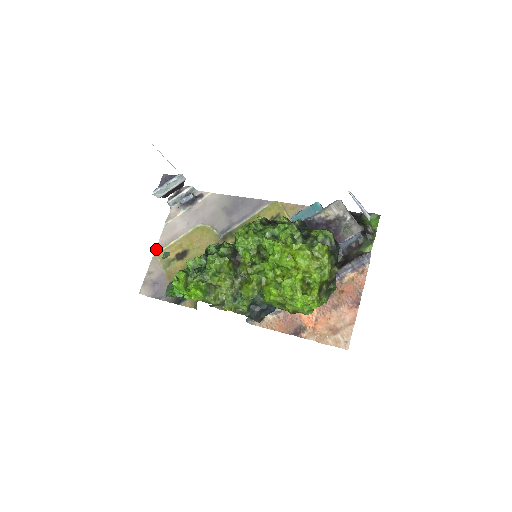
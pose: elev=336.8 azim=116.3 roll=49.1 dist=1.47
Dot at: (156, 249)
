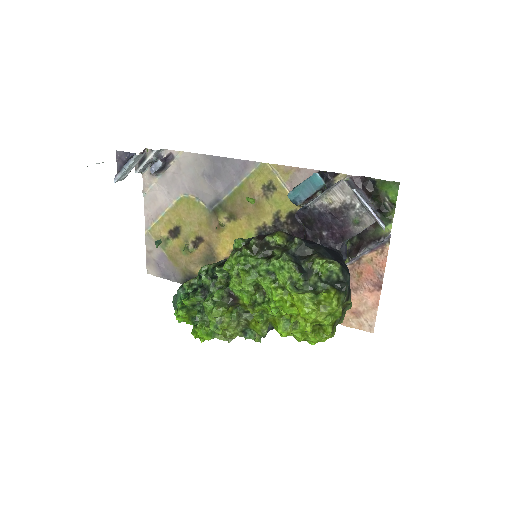
Dot at: (145, 225)
